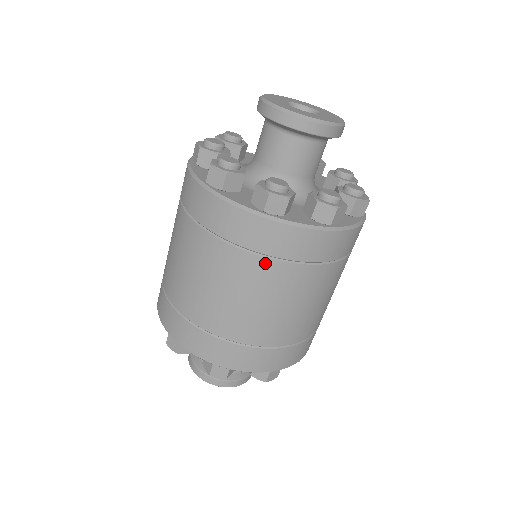
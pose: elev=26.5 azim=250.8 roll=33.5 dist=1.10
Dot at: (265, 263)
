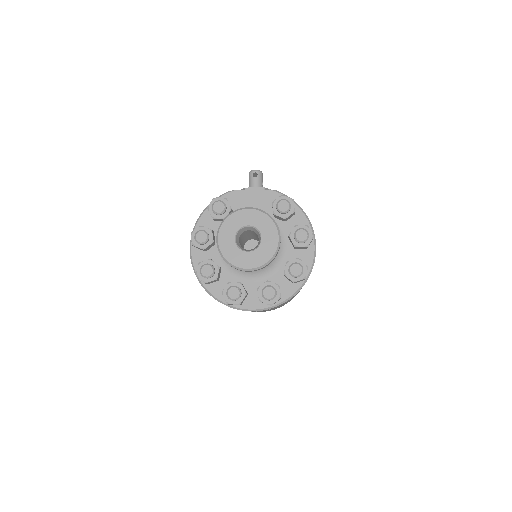
Dot at: occluded
